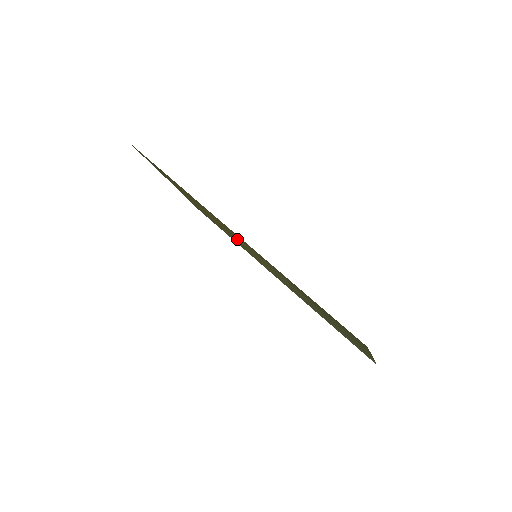
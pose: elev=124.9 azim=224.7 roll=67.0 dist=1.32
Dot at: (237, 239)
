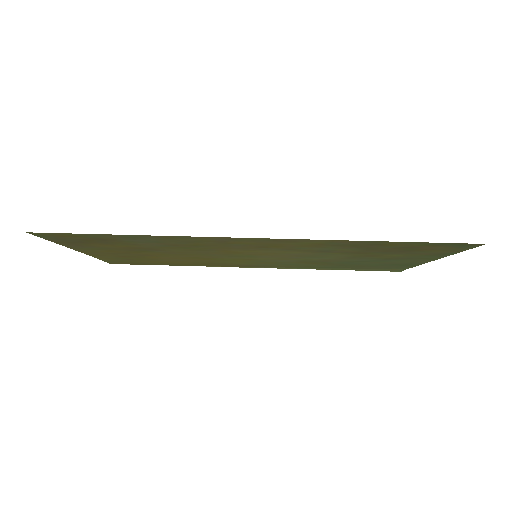
Dot at: (227, 253)
